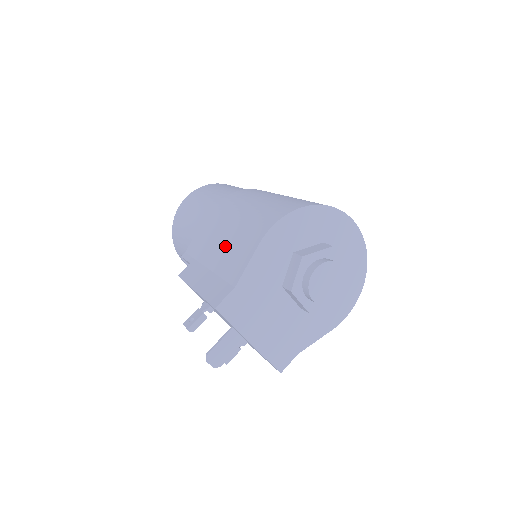
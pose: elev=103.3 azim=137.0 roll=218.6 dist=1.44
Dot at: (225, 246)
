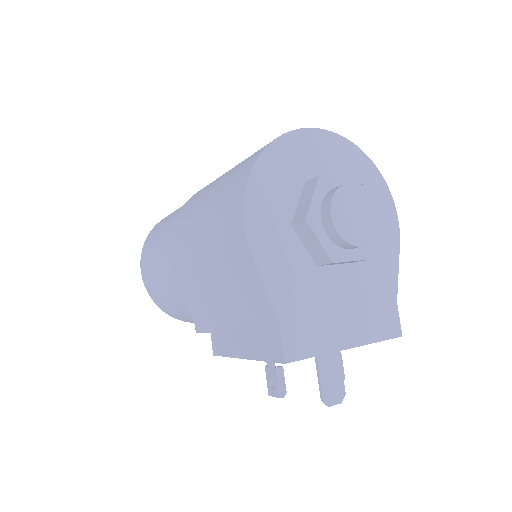
Dot at: (223, 289)
